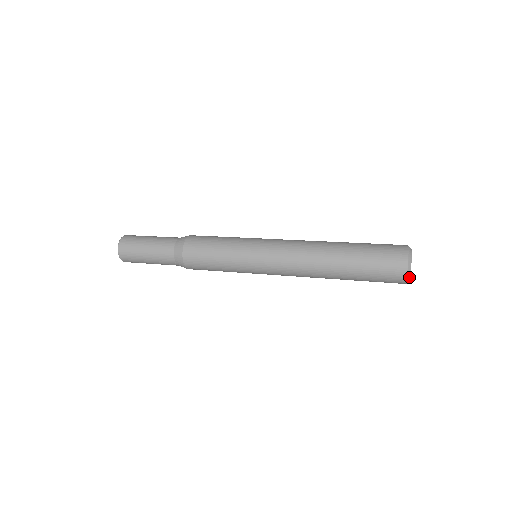
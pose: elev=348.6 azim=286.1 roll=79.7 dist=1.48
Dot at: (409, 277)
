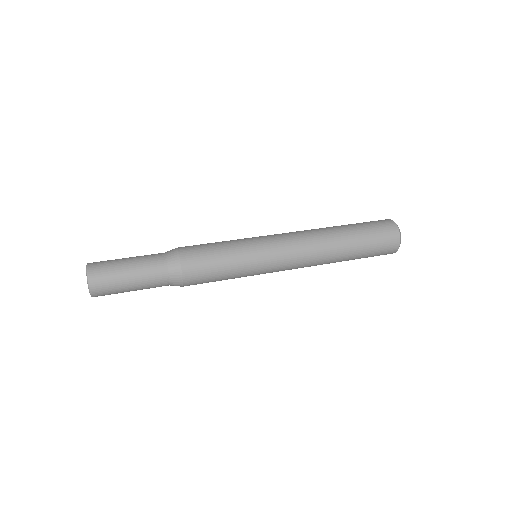
Dot at: (399, 246)
